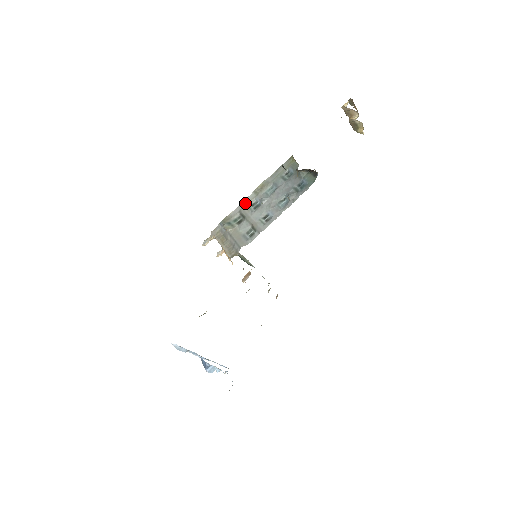
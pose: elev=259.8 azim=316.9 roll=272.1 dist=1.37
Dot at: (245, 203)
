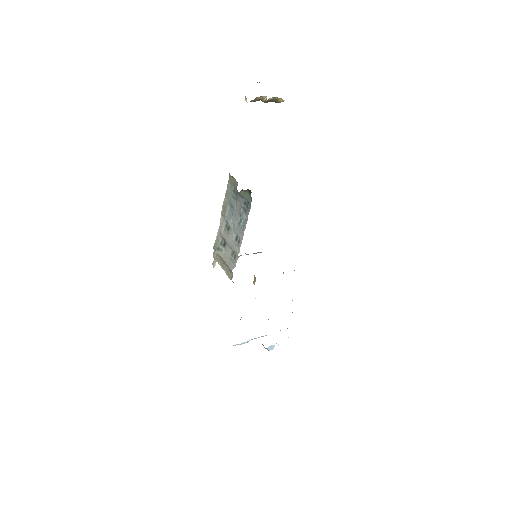
Dot at: (220, 226)
